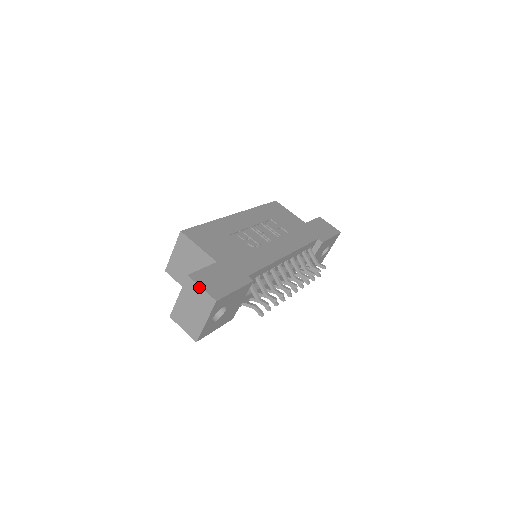
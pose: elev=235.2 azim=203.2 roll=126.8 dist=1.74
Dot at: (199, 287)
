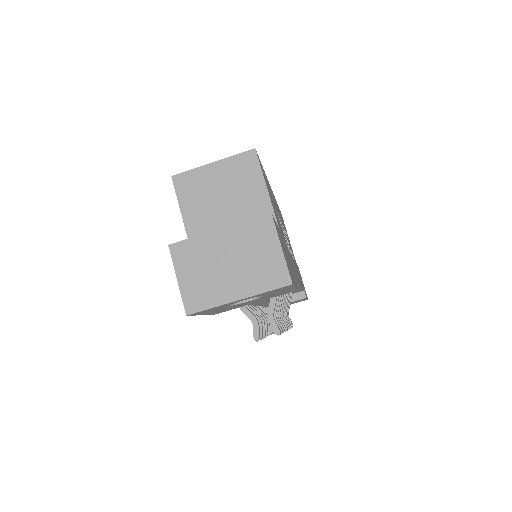
Dot at: (278, 243)
